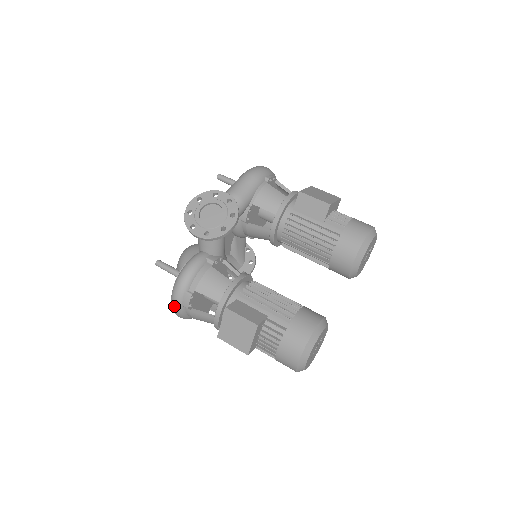
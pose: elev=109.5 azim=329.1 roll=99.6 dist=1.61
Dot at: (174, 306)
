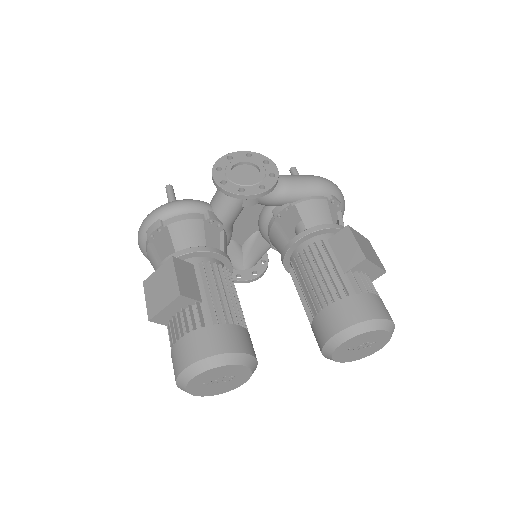
Dot at: (140, 227)
